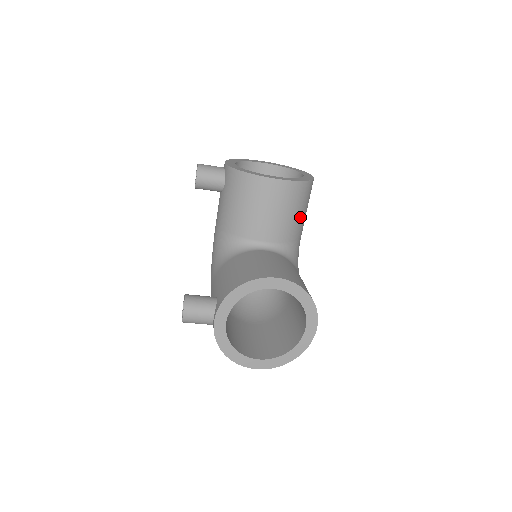
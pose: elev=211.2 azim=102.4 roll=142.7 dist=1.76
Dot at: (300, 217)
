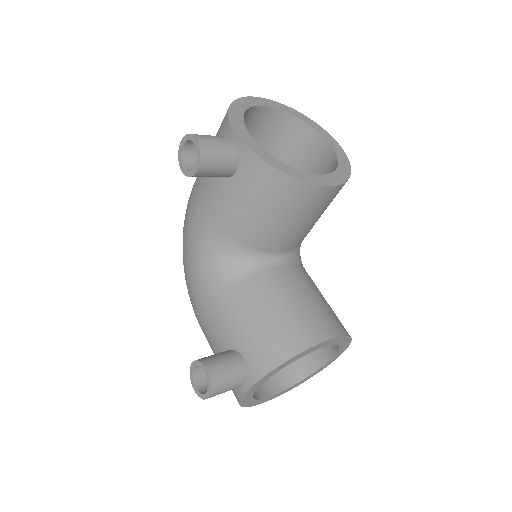
Dot at: occluded
